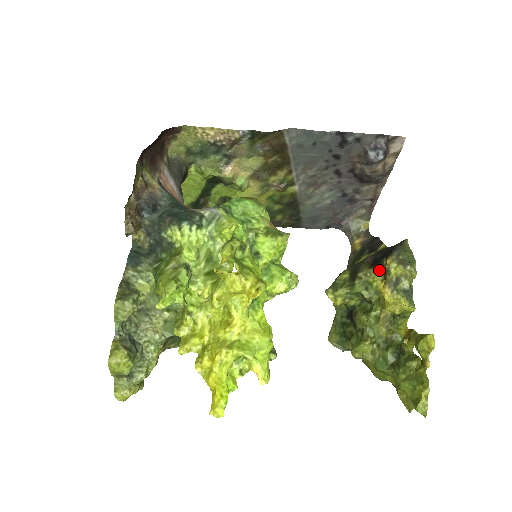
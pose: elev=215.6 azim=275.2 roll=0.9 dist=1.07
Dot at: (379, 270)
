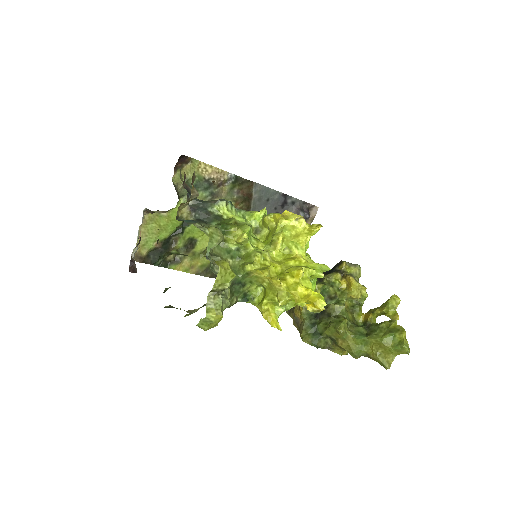
Dot at: (338, 272)
